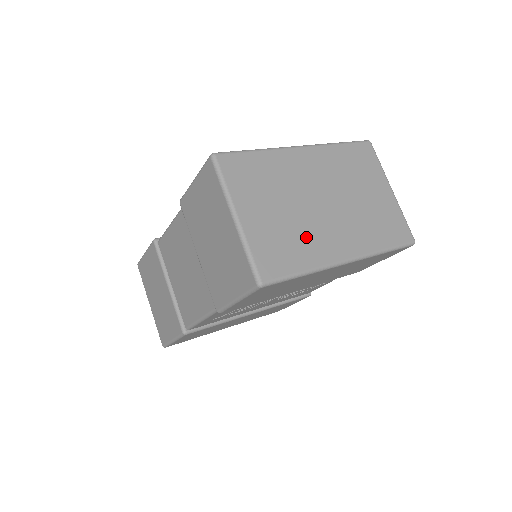
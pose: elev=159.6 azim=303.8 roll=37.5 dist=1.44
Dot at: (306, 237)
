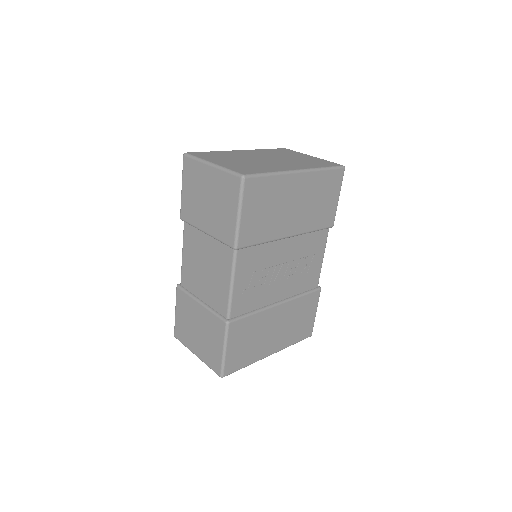
Dot at: (263, 166)
